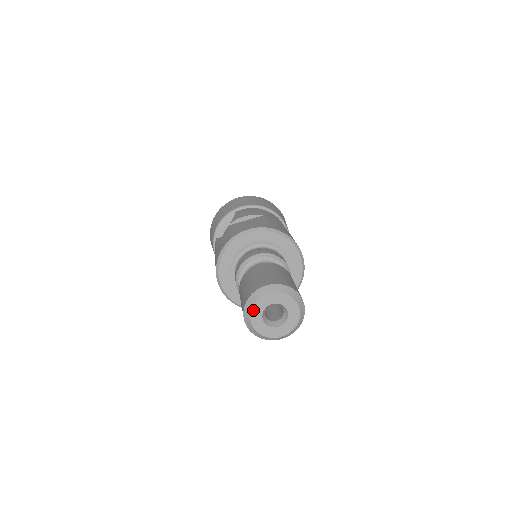
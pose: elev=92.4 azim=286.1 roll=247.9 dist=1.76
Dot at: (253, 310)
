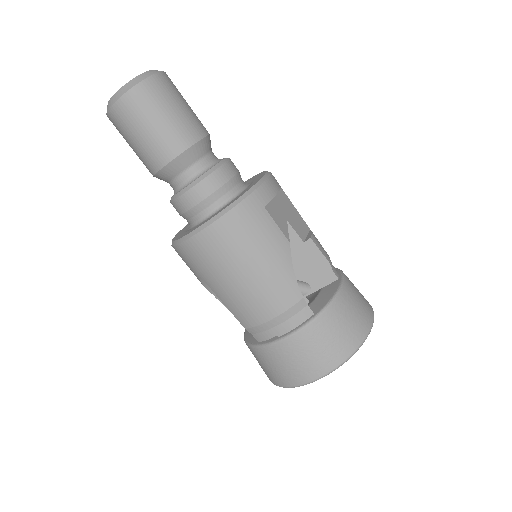
Dot at: occluded
